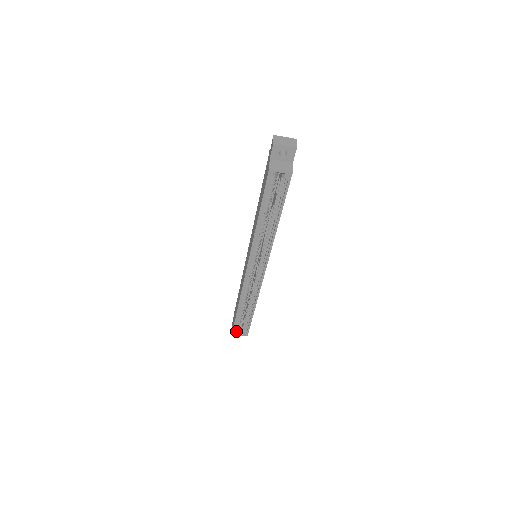
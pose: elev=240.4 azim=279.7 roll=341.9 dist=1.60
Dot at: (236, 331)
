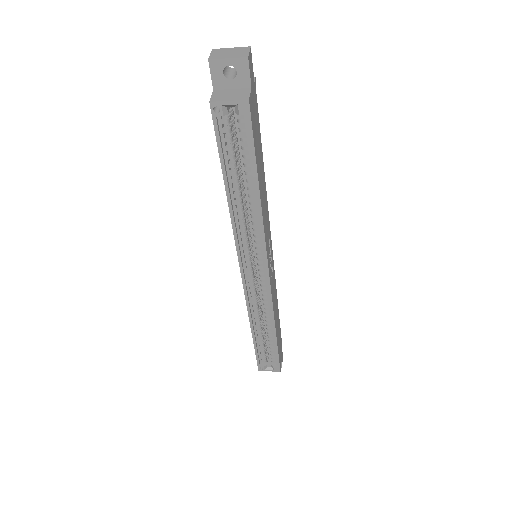
Dot at: (262, 366)
